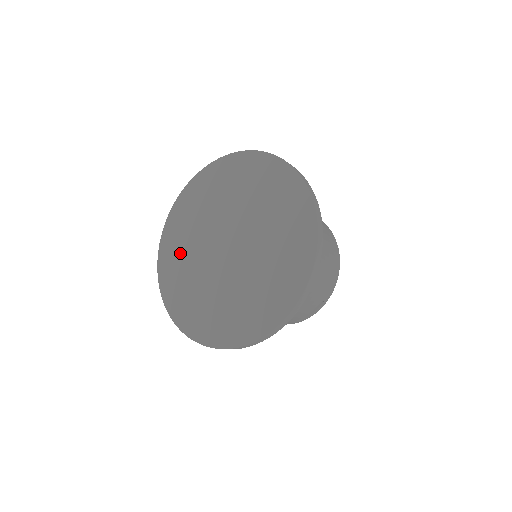
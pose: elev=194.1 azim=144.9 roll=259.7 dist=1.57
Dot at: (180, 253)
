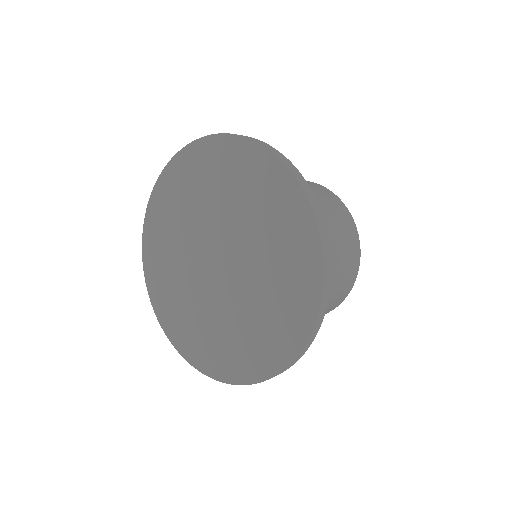
Dot at: (180, 200)
